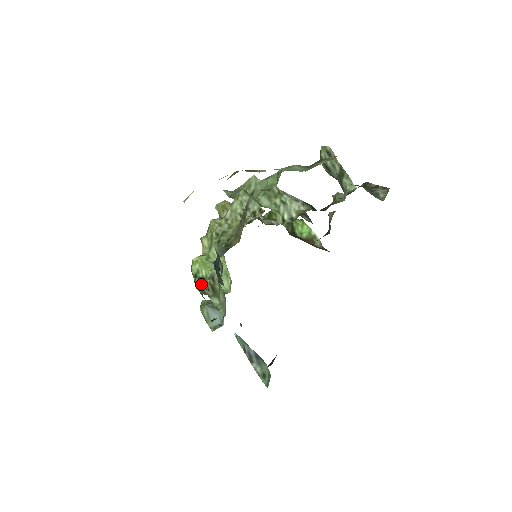
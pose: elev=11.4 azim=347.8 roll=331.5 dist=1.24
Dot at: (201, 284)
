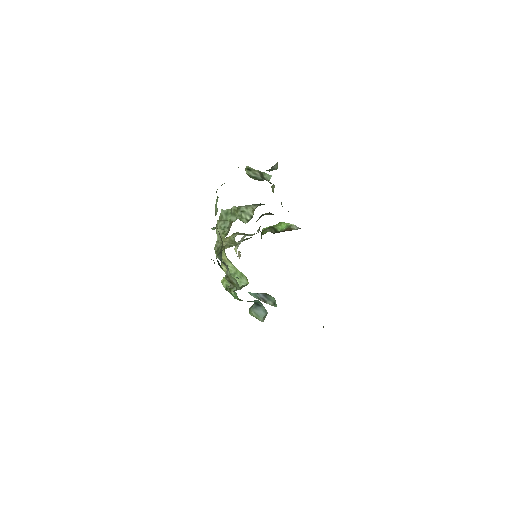
Dot at: (232, 291)
